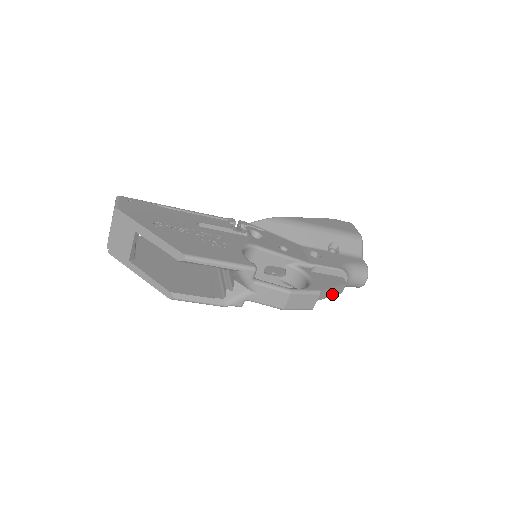
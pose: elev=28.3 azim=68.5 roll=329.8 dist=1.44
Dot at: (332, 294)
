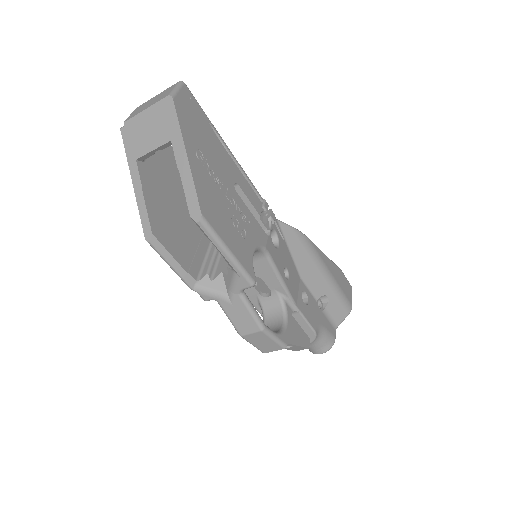
Dot at: (290, 348)
